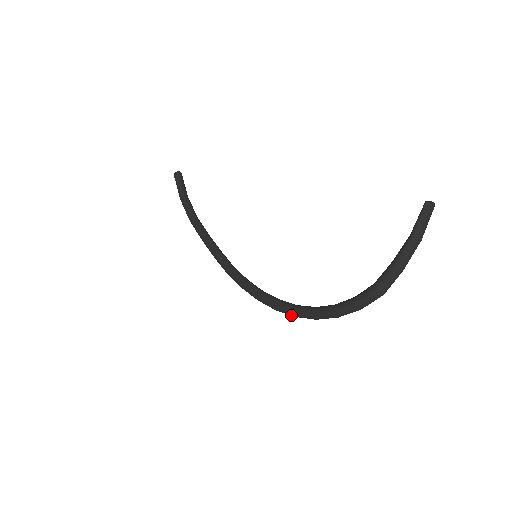
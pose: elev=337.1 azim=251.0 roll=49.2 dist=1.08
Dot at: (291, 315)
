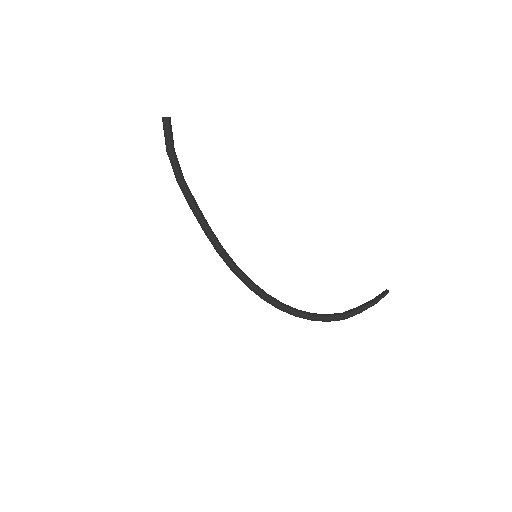
Dot at: (277, 308)
